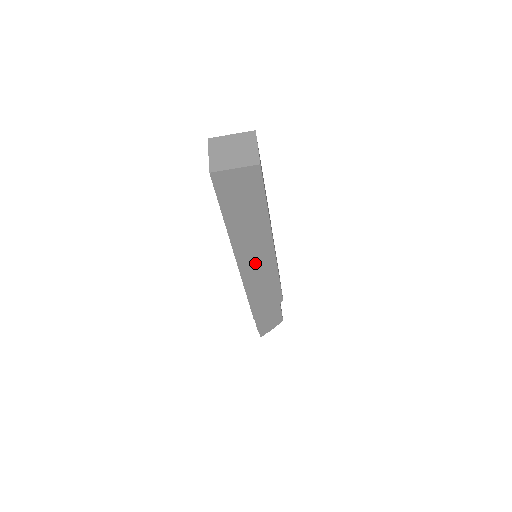
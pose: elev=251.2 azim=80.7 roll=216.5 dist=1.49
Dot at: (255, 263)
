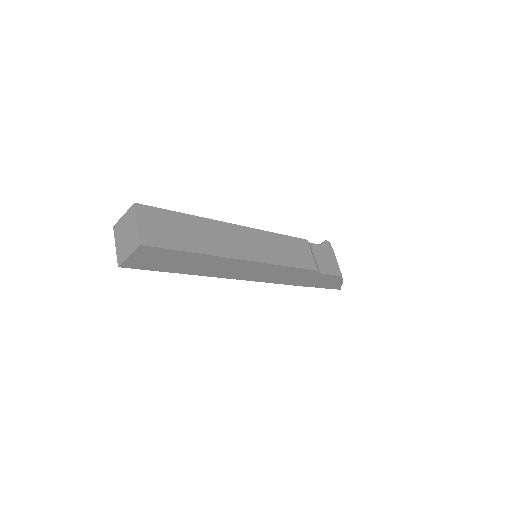
Dot at: (248, 272)
